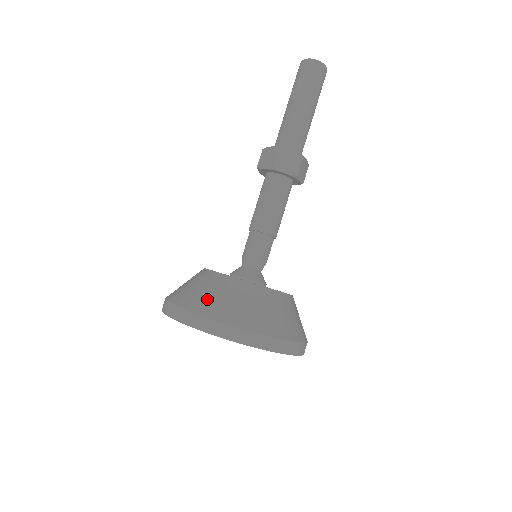
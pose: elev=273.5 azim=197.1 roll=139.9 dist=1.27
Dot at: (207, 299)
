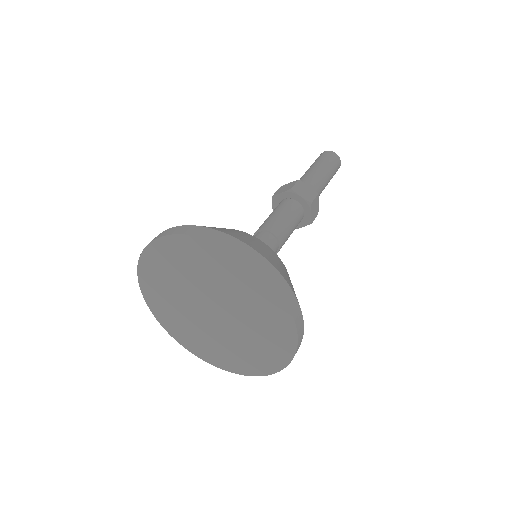
Dot at: occluded
